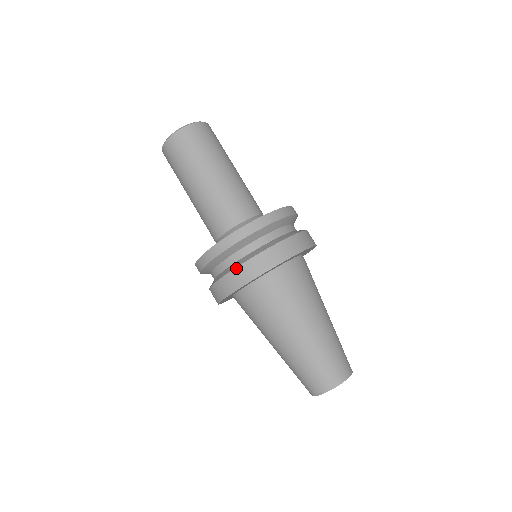
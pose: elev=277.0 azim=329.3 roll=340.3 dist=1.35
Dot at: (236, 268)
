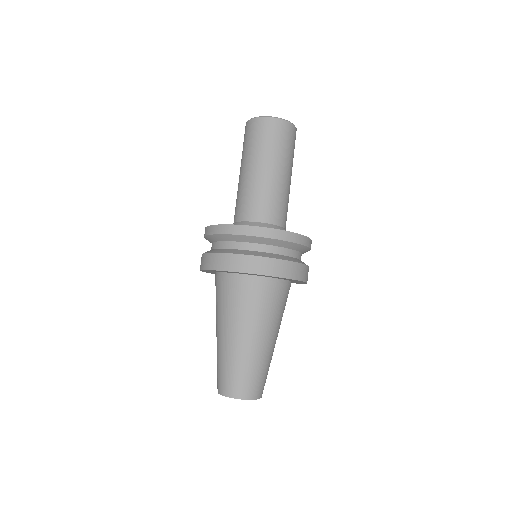
Dot at: (206, 253)
